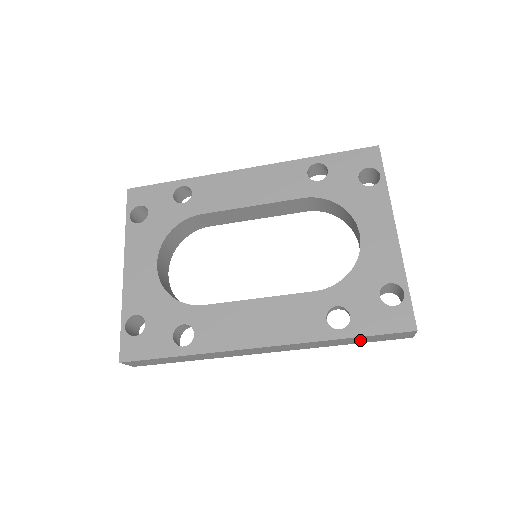
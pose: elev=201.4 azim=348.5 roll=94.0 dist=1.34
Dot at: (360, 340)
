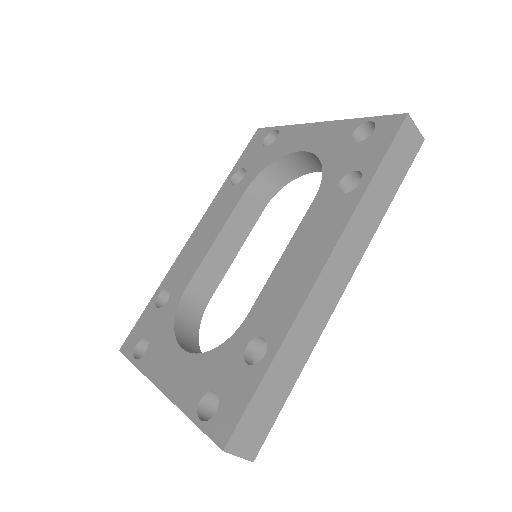
Dot at: (390, 178)
